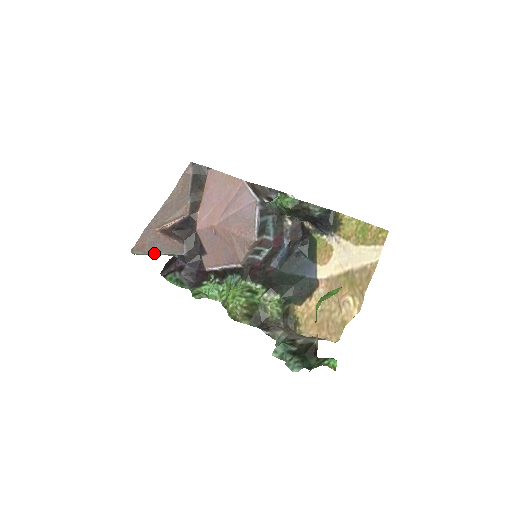
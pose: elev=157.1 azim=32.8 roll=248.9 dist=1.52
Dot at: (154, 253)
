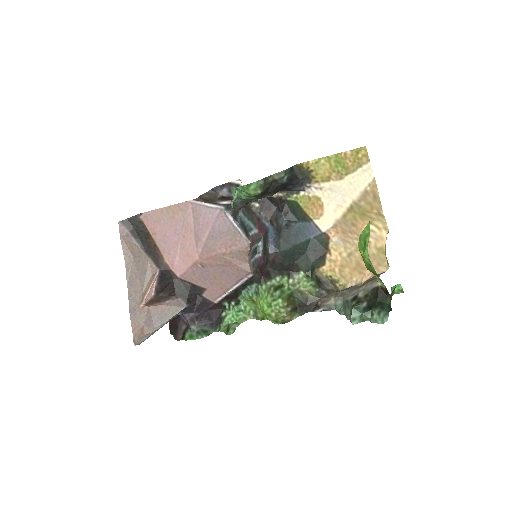
Dot at: (157, 328)
